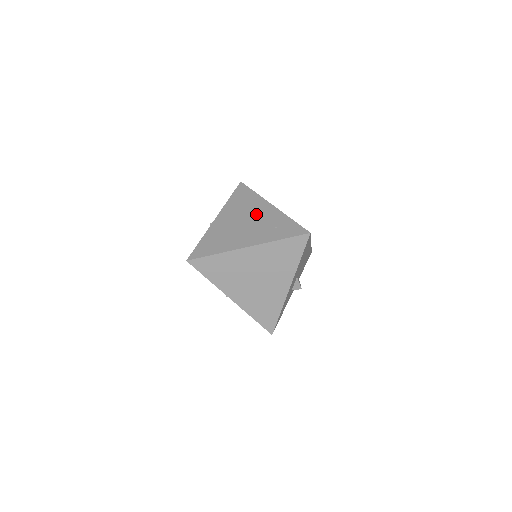
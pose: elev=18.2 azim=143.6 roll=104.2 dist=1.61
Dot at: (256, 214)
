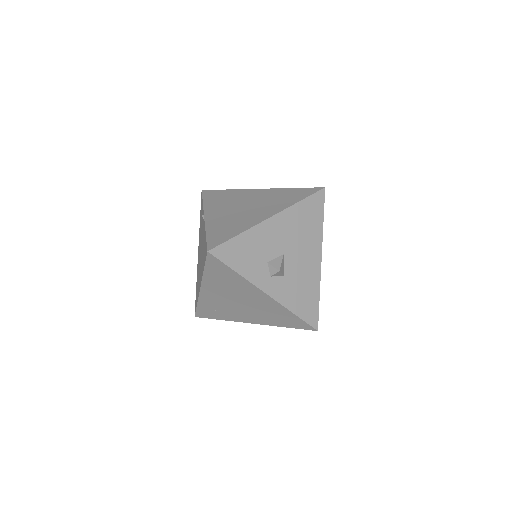
Dot at: occluded
